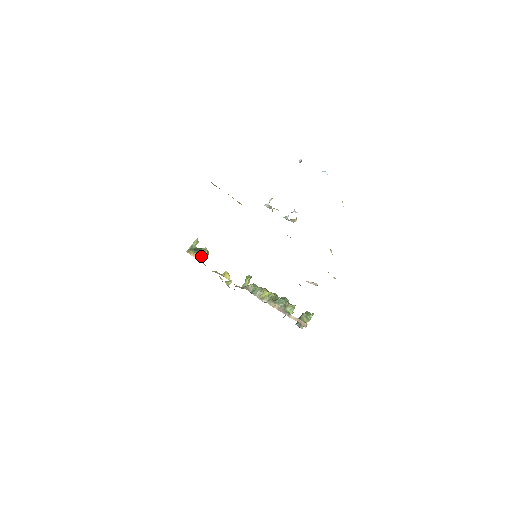
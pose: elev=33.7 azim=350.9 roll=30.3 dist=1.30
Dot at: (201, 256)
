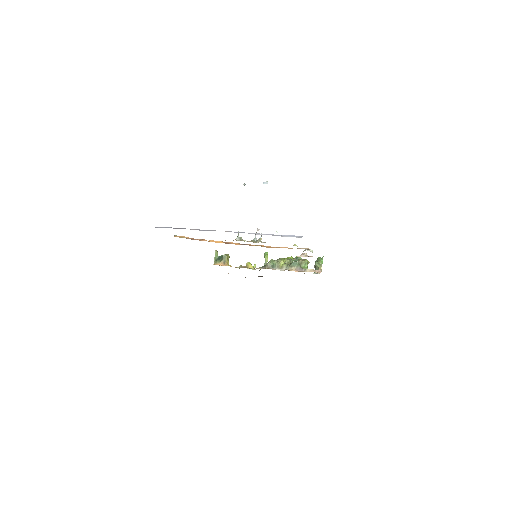
Dot at: (225, 262)
